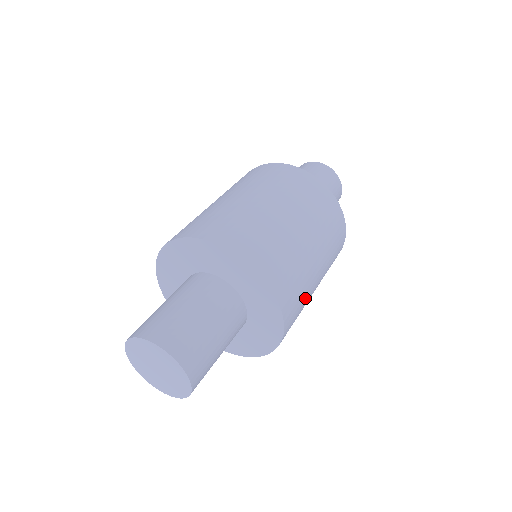
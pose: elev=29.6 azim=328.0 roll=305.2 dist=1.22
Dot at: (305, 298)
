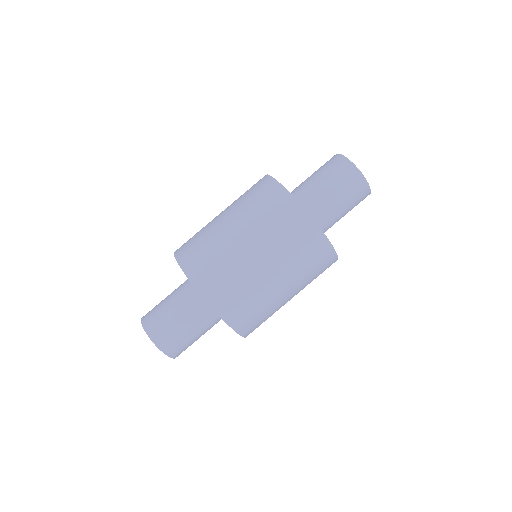
Dot at: (250, 290)
